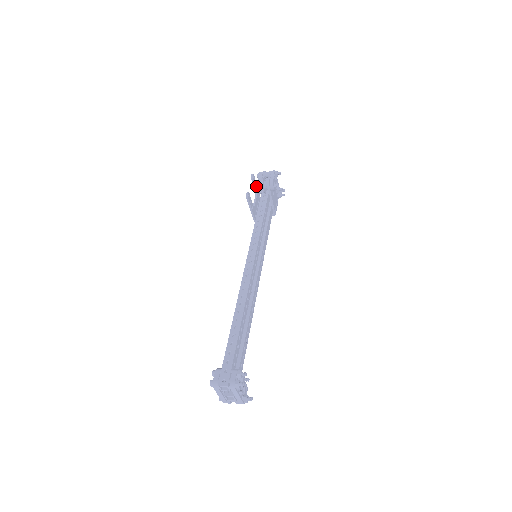
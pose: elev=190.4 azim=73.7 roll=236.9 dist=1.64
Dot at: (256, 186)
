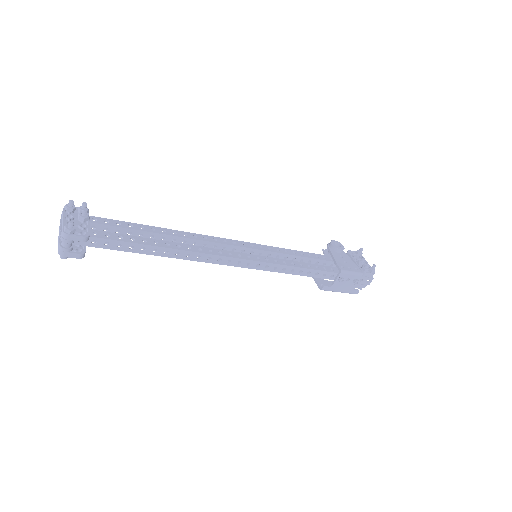
Dot at: occluded
